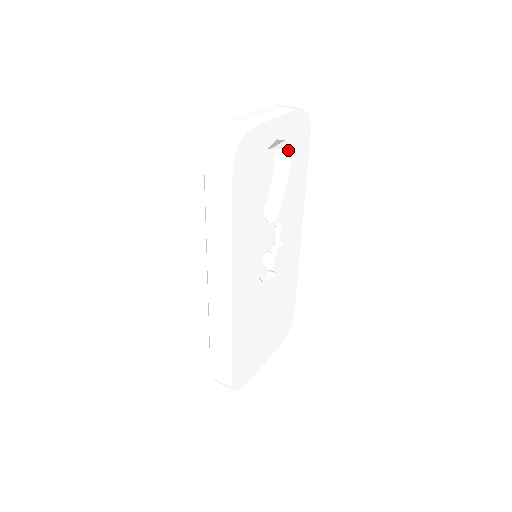
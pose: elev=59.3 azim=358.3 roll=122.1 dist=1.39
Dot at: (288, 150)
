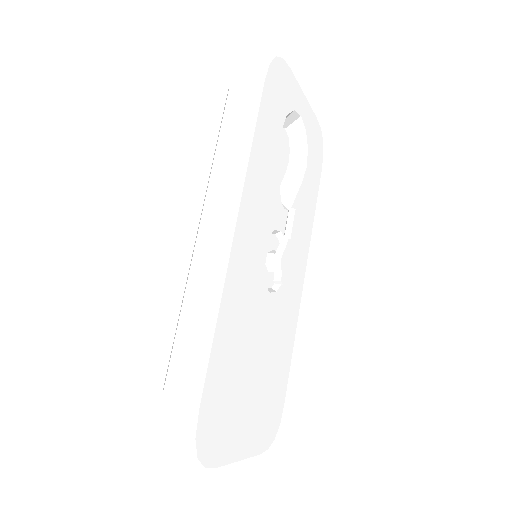
Dot at: (305, 149)
